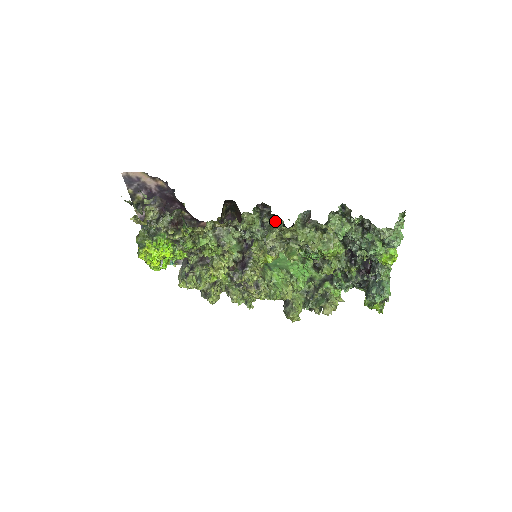
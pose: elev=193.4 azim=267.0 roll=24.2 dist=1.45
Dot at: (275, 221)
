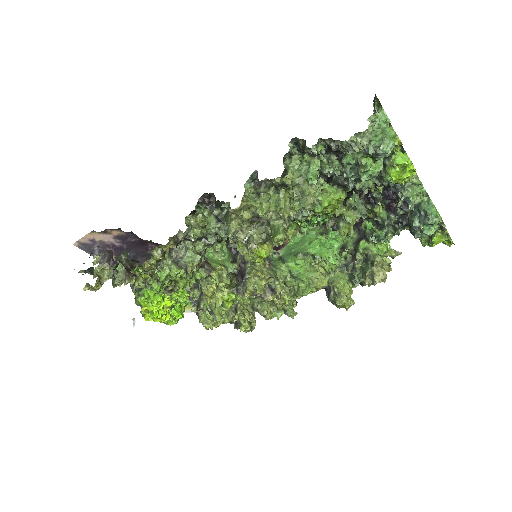
Dot at: occluded
